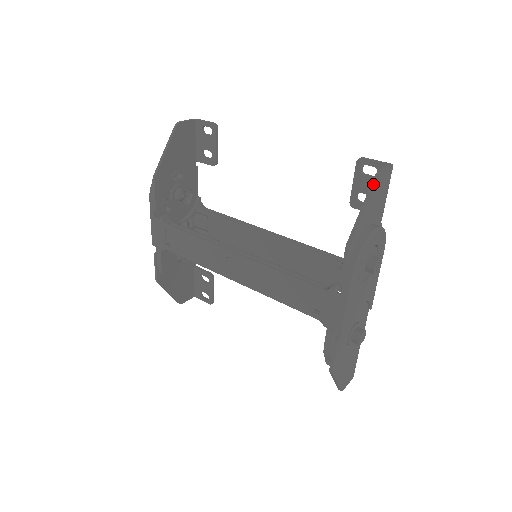
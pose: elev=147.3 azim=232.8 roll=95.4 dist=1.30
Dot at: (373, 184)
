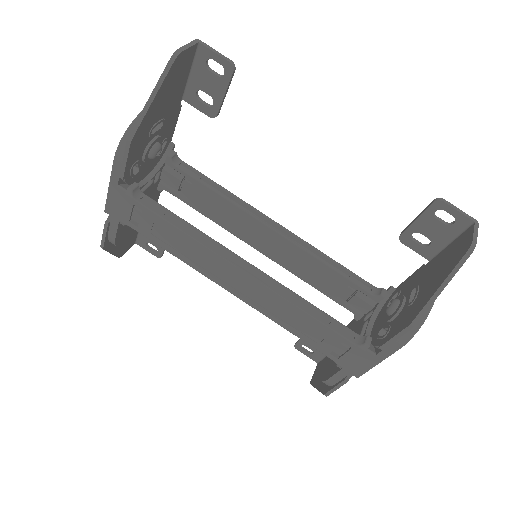
Dot at: (463, 261)
